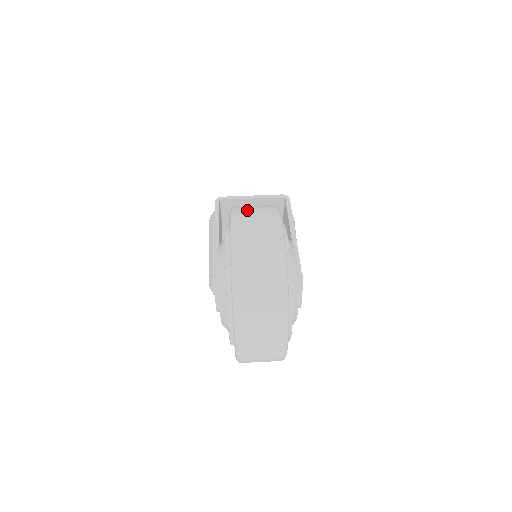
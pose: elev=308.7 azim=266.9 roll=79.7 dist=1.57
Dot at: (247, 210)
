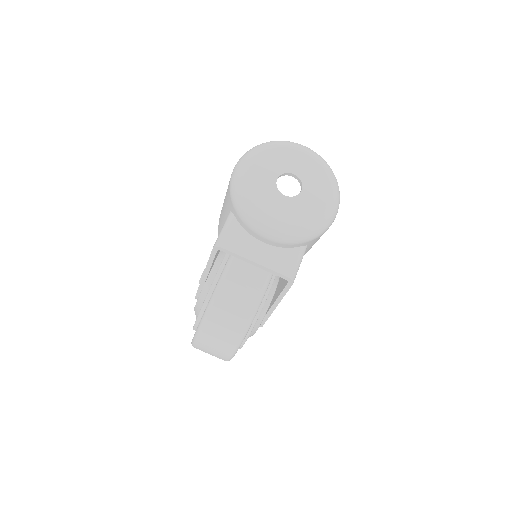
Dot at: (214, 332)
